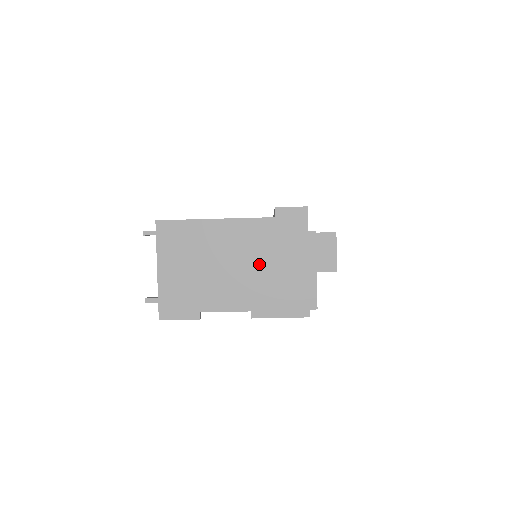
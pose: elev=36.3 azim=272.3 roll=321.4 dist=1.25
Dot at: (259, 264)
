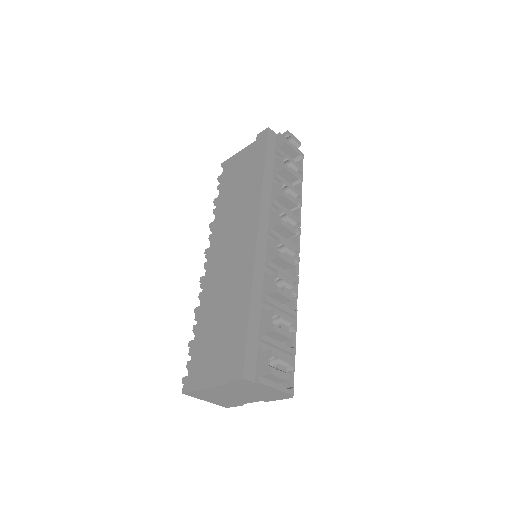
Dot at: (246, 393)
